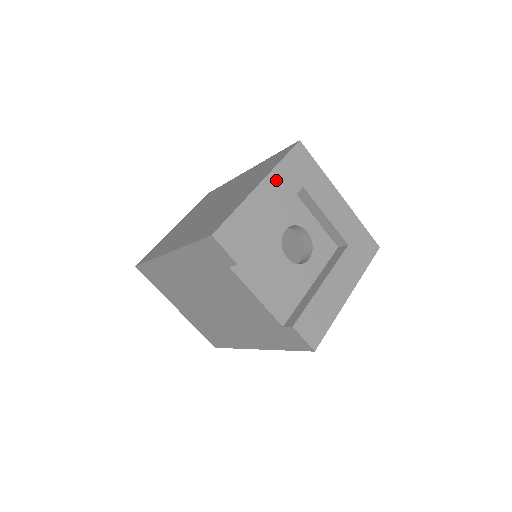
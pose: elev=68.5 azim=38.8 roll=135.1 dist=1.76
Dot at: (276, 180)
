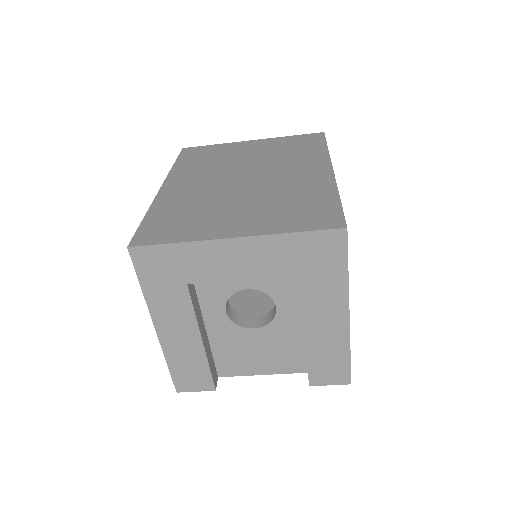
Dot at: (161, 309)
